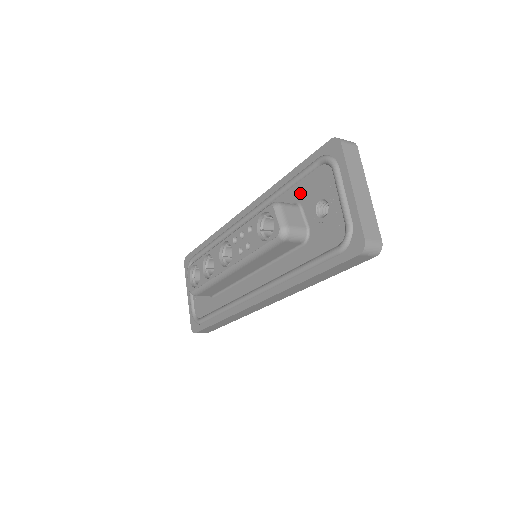
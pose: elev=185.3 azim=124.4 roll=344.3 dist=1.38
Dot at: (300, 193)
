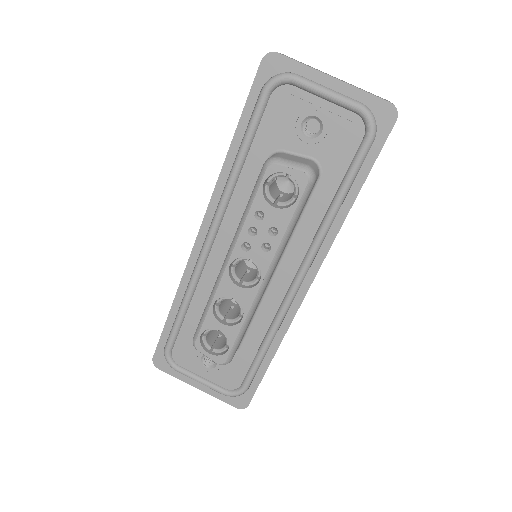
Dot at: (268, 141)
